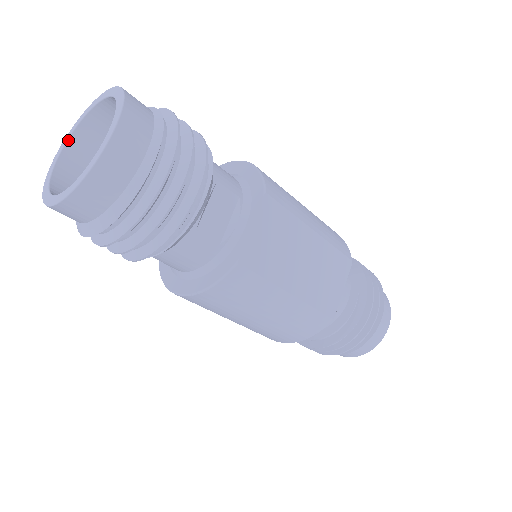
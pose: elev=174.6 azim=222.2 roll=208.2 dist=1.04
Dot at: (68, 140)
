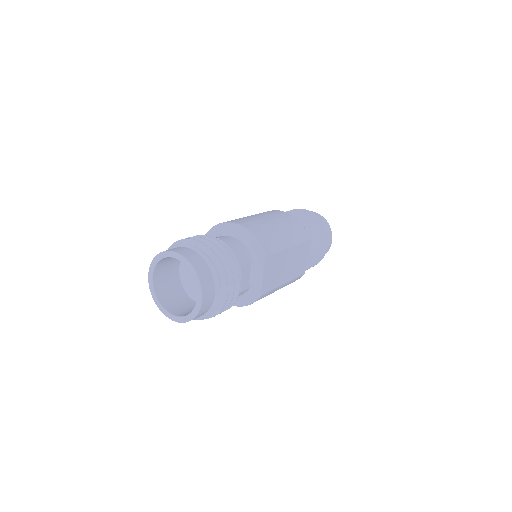
Dot at: (153, 271)
